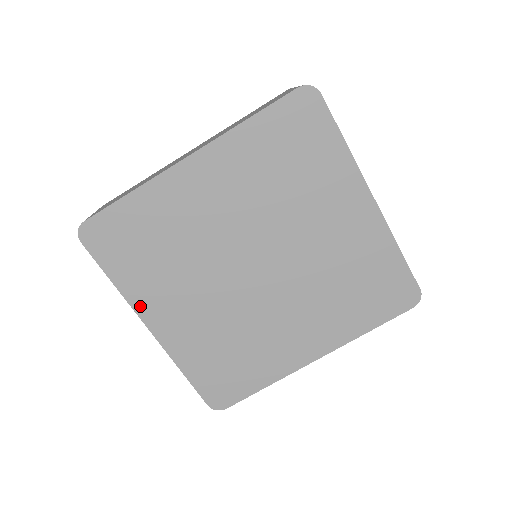
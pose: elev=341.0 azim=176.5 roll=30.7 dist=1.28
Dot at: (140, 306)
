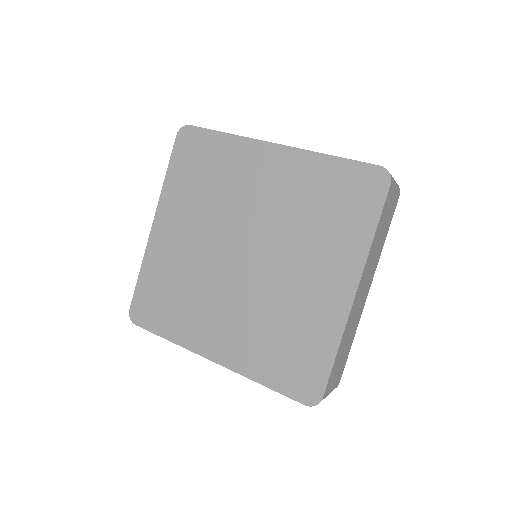
Dot at: (163, 204)
